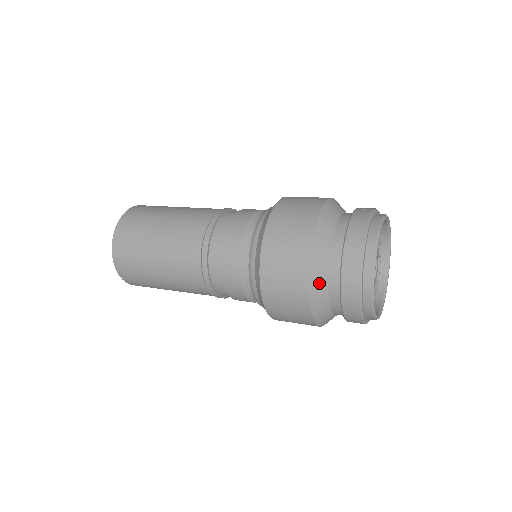
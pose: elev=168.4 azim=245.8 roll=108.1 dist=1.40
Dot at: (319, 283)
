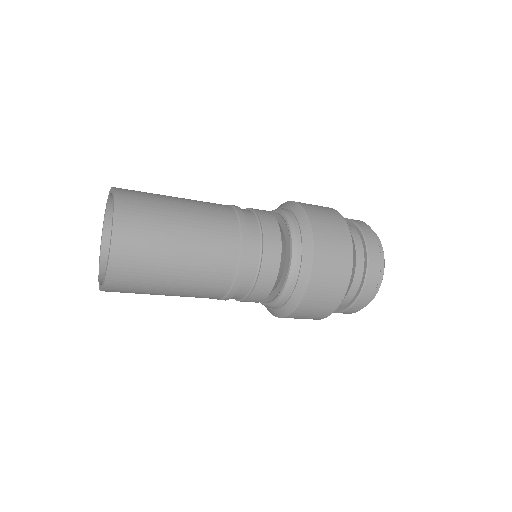
Dot at: occluded
